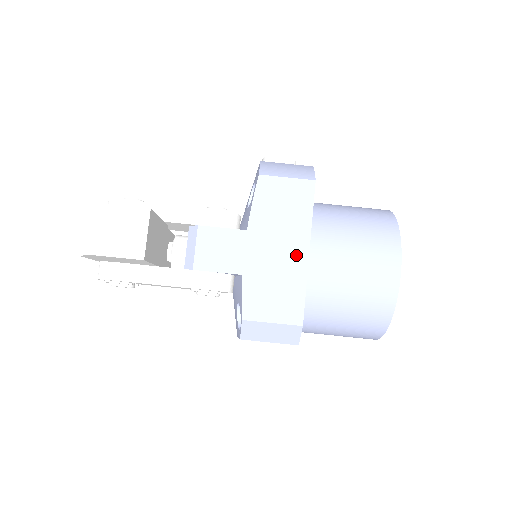
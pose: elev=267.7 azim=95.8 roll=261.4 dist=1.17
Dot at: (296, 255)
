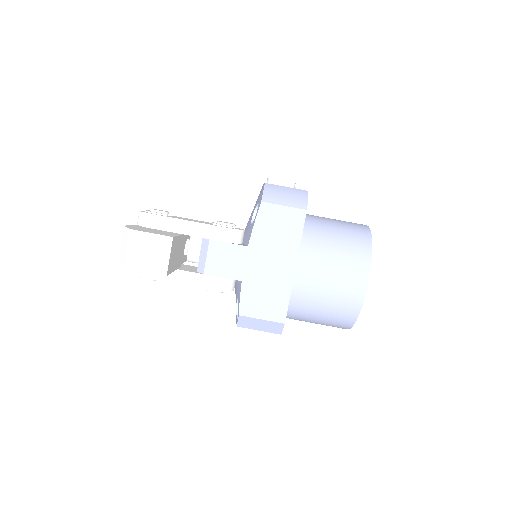
Dot at: (285, 269)
